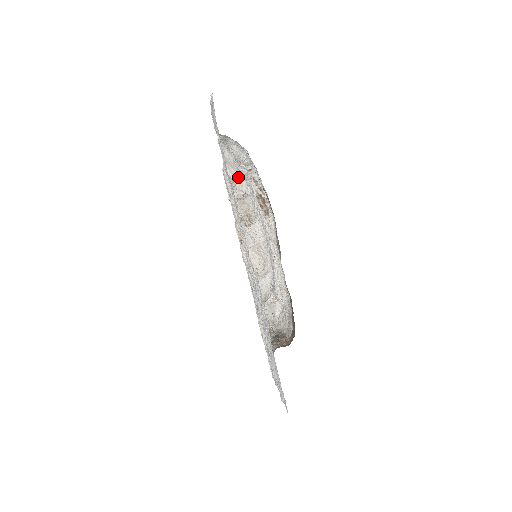
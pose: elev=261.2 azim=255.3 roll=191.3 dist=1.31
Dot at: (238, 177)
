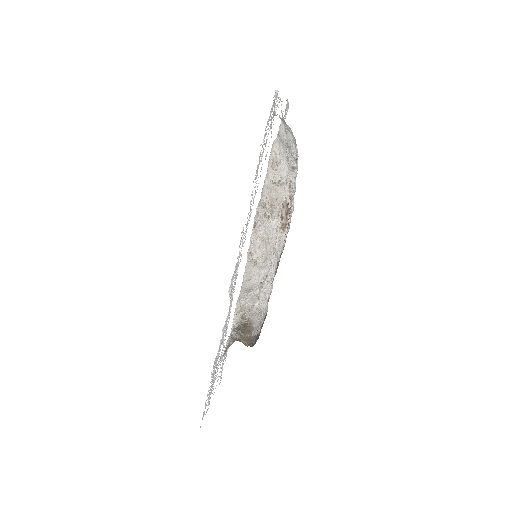
Dot at: (284, 159)
